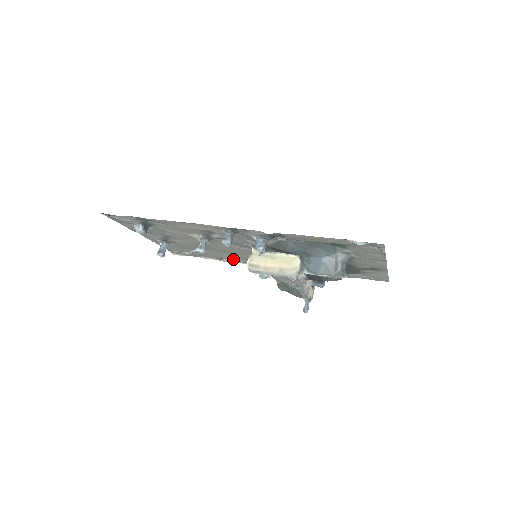
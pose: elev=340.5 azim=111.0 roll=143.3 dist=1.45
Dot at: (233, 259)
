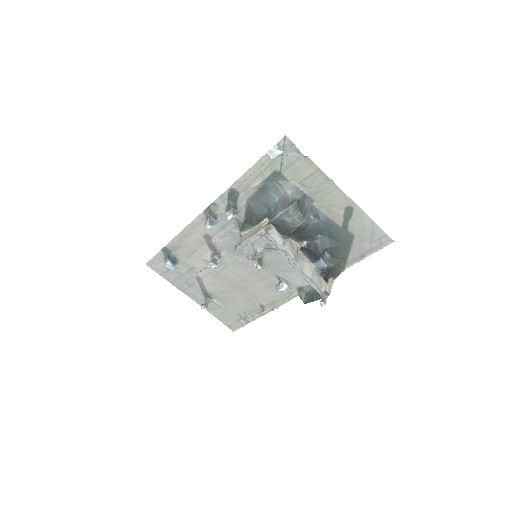
Dot at: (269, 302)
